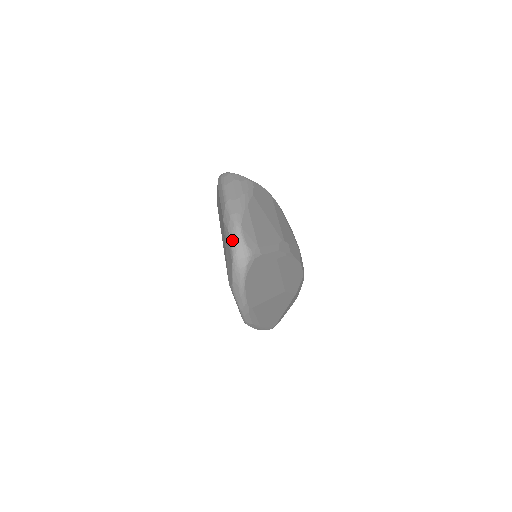
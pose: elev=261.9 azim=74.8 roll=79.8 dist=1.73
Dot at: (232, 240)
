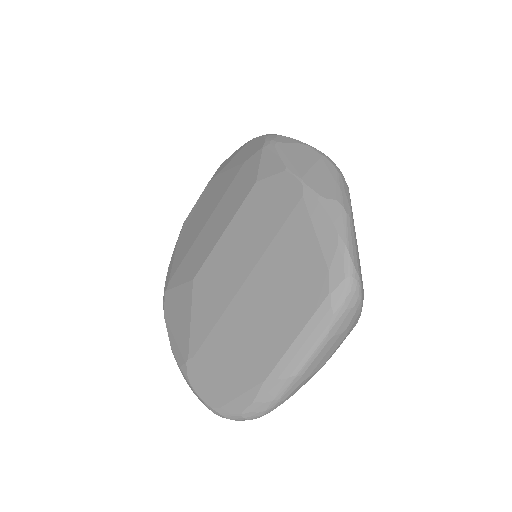
Dot at: (241, 416)
